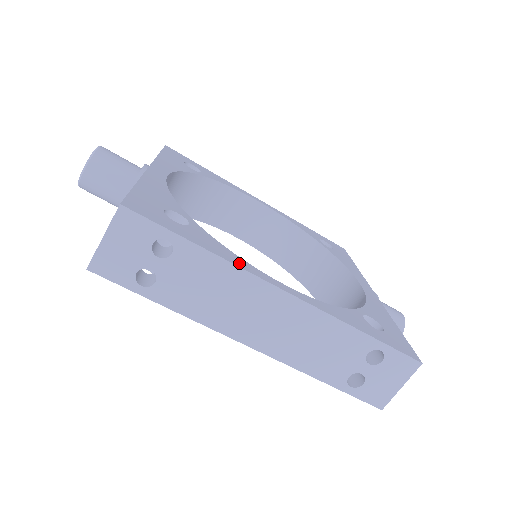
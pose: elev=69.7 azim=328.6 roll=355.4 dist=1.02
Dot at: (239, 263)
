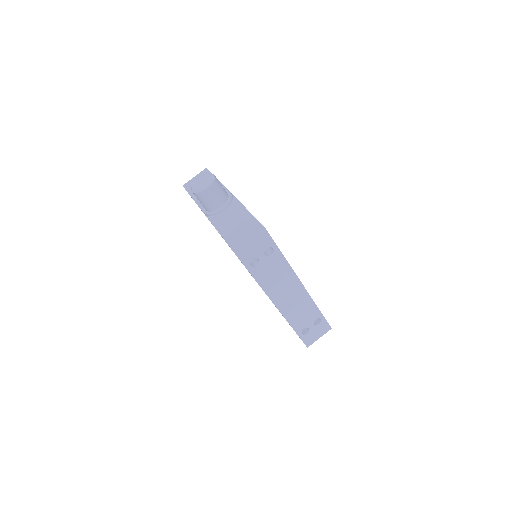
Dot at: (290, 266)
